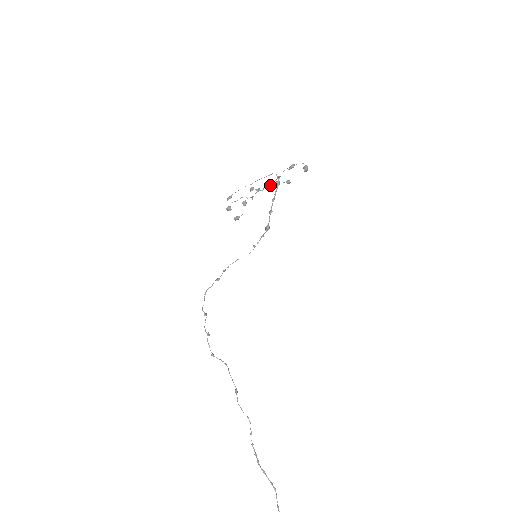
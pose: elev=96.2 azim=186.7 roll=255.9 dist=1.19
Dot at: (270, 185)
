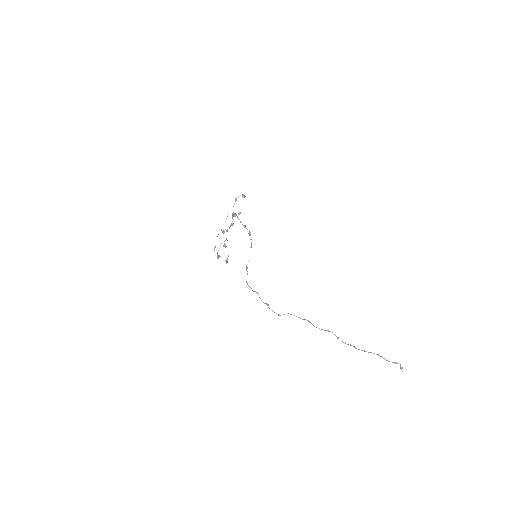
Dot at: (231, 223)
